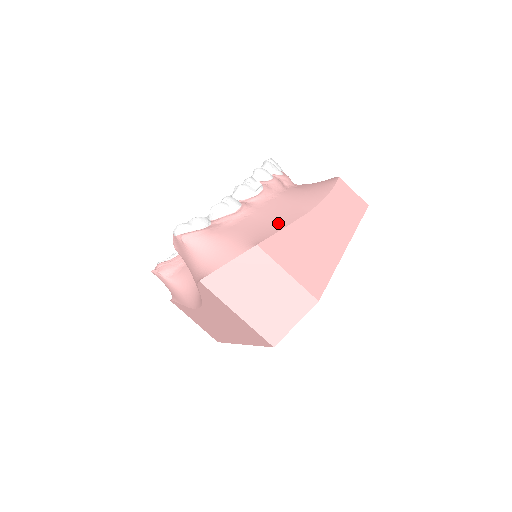
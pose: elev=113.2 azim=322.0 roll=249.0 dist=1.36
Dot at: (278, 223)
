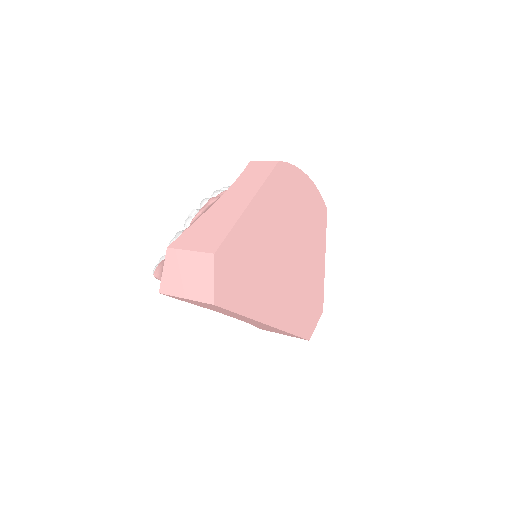
Dot at: occluded
